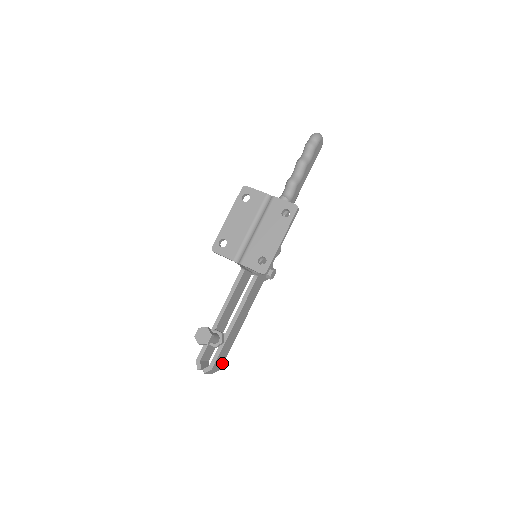
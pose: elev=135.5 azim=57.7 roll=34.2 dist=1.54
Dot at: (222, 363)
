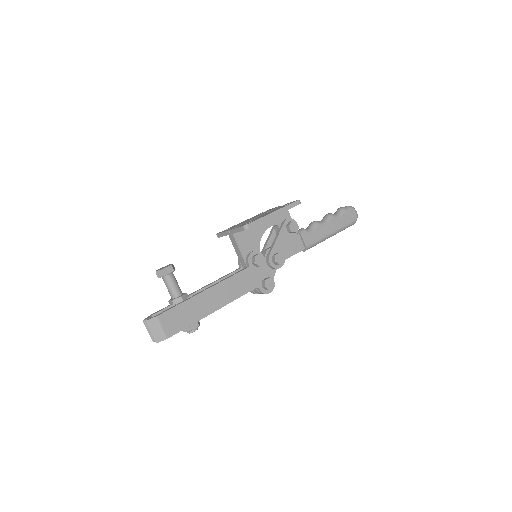
Dot at: (172, 332)
